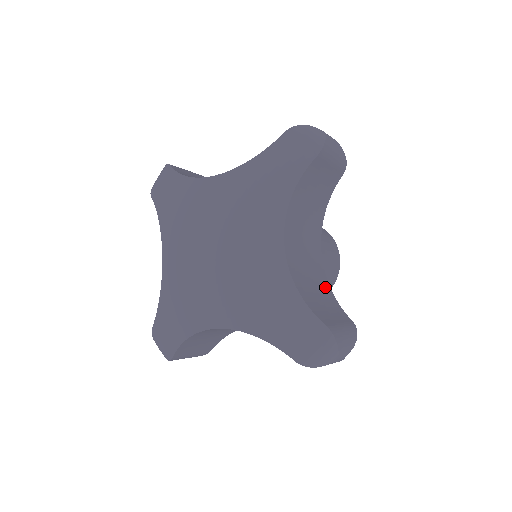
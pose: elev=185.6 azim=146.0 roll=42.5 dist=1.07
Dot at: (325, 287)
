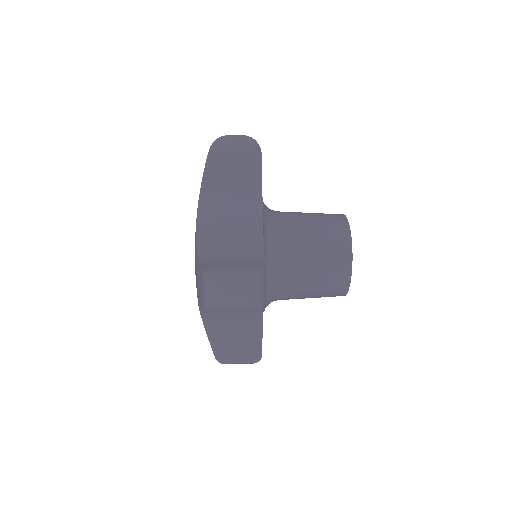
Dot at: (253, 329)
